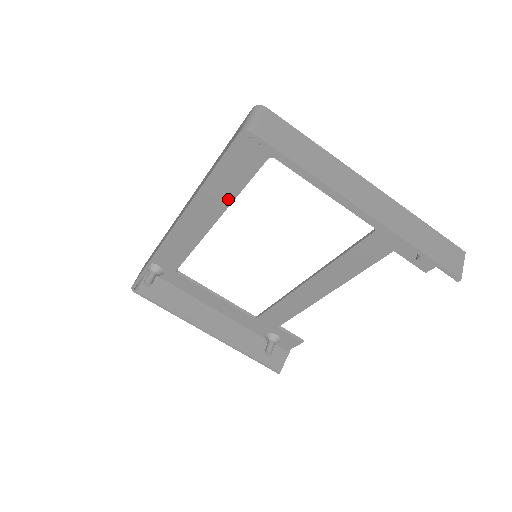
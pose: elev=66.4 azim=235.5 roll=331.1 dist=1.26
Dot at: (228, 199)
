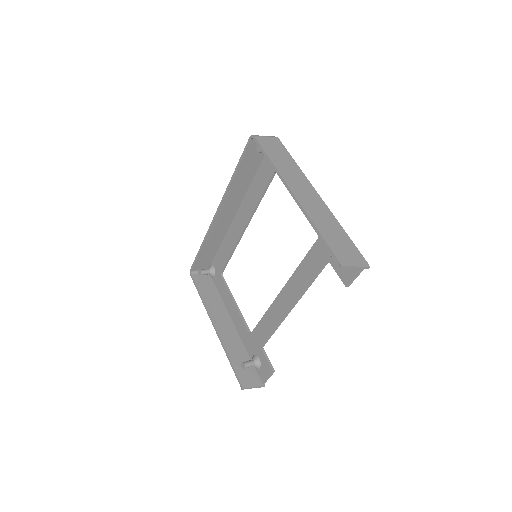
Dot at: (253, 206)
